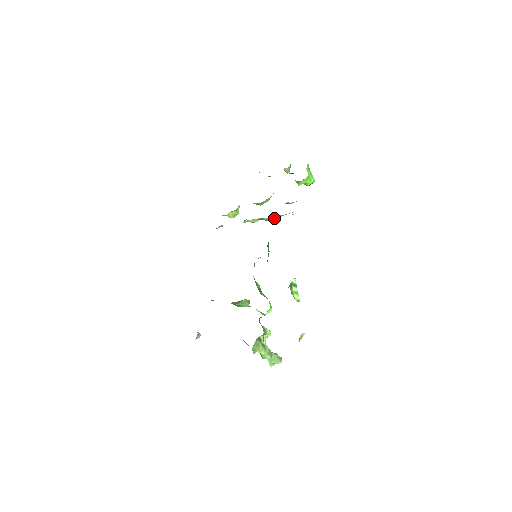
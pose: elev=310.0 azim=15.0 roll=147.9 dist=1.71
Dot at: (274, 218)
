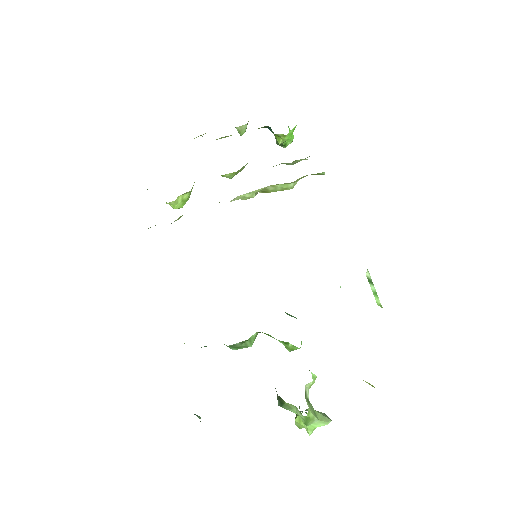
Dot at: (292, 183)
